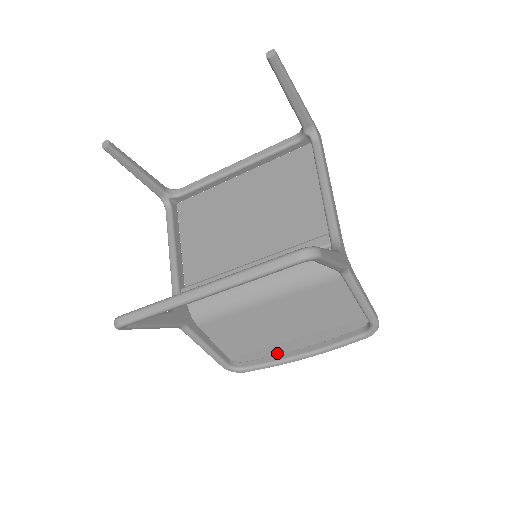
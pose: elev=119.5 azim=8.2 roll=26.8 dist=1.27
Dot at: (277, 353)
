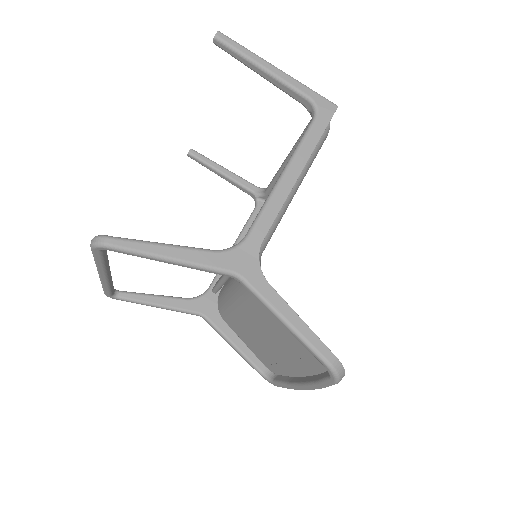
Dot at: (292, 374)
